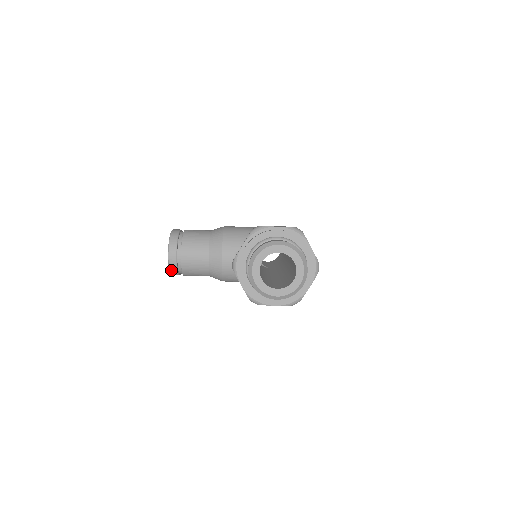
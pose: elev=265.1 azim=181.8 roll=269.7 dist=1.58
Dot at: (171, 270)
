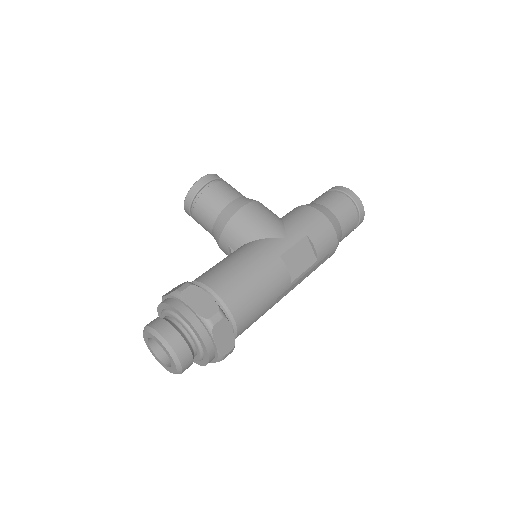
Dot at: occluded
